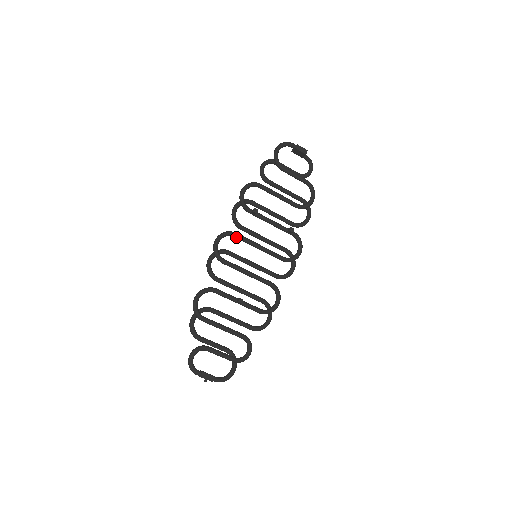
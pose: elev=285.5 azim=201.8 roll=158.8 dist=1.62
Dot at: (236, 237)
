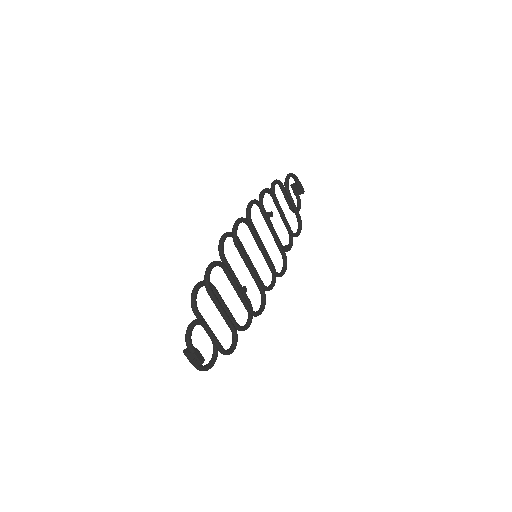
Dot at: (251, 228)
